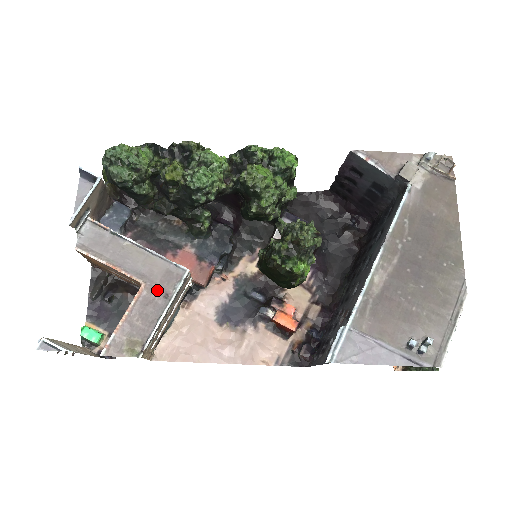
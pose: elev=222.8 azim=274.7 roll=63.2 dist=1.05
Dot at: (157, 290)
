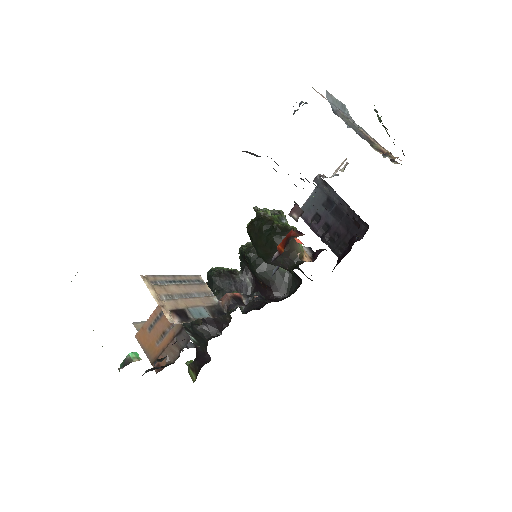
Dot at: occluded
